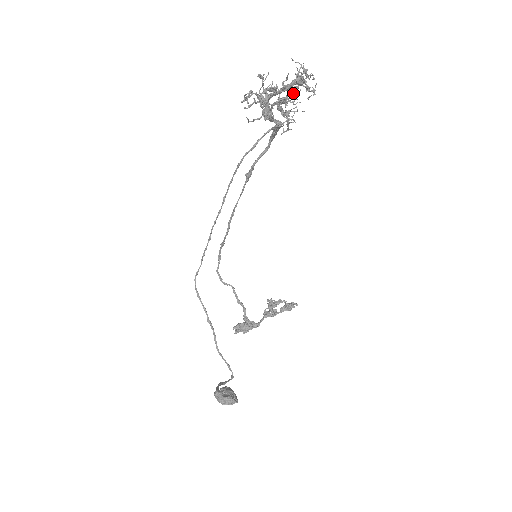
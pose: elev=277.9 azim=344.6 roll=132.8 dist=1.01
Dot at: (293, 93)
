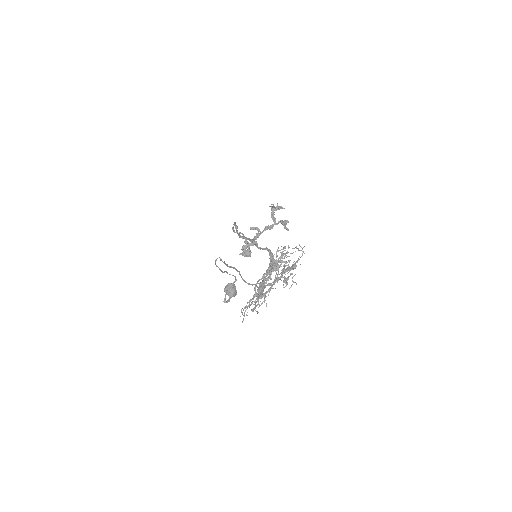
Dot at: occluded
